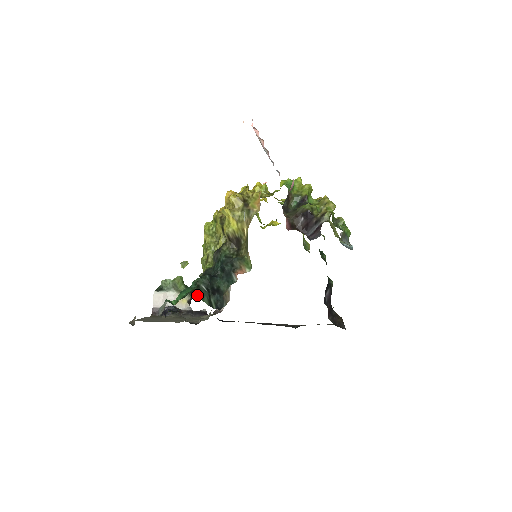
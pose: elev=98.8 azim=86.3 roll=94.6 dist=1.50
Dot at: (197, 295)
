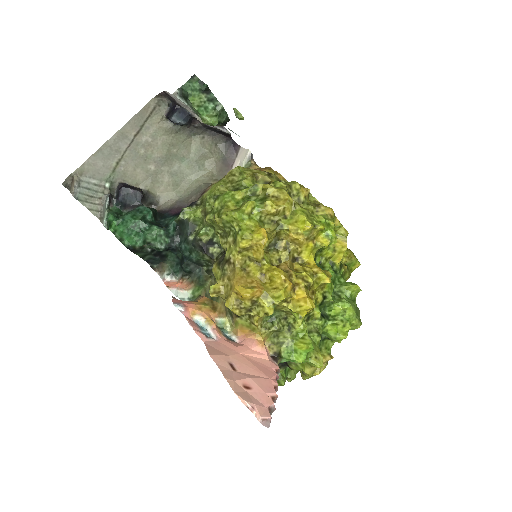
Dot at: occluded
